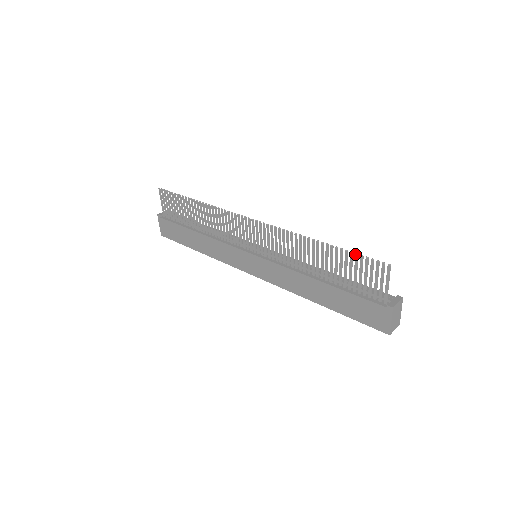
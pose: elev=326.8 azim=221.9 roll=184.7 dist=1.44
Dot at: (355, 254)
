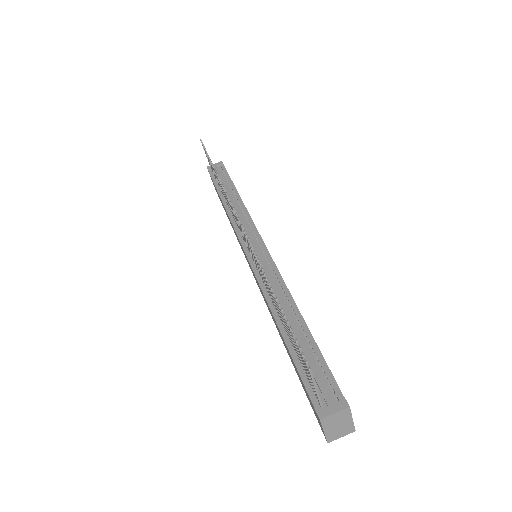
Dot at: (288, 326)
